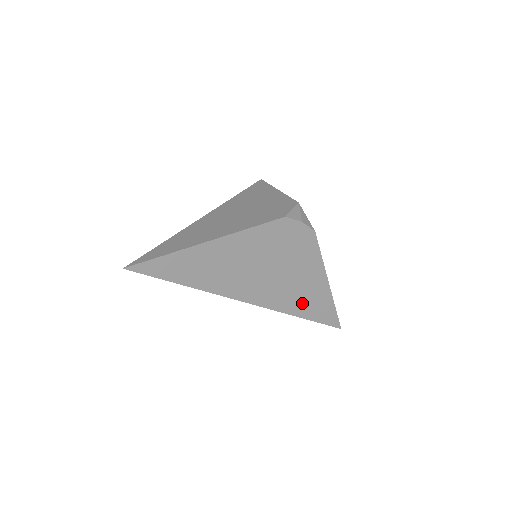
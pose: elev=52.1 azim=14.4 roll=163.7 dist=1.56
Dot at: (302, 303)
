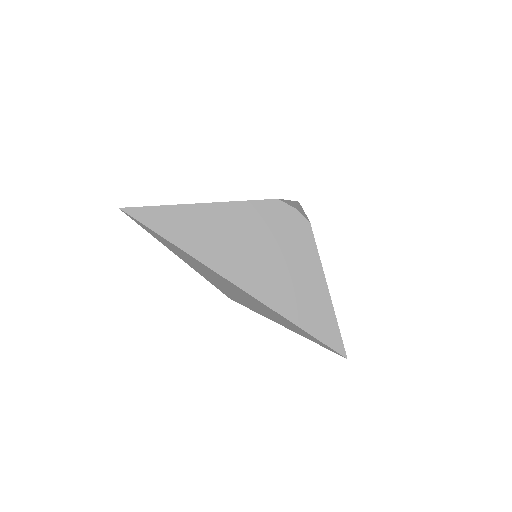
Dot at: (296, 305)
